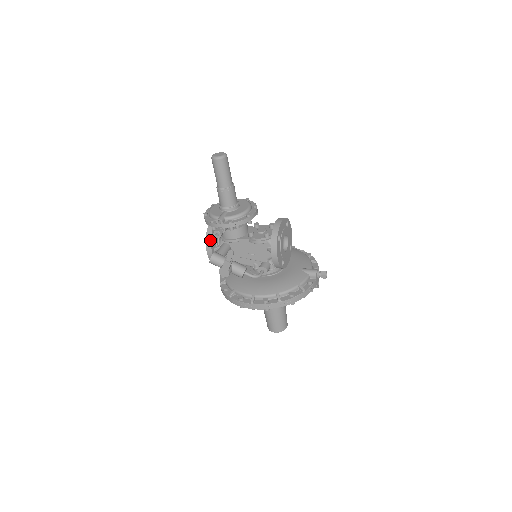
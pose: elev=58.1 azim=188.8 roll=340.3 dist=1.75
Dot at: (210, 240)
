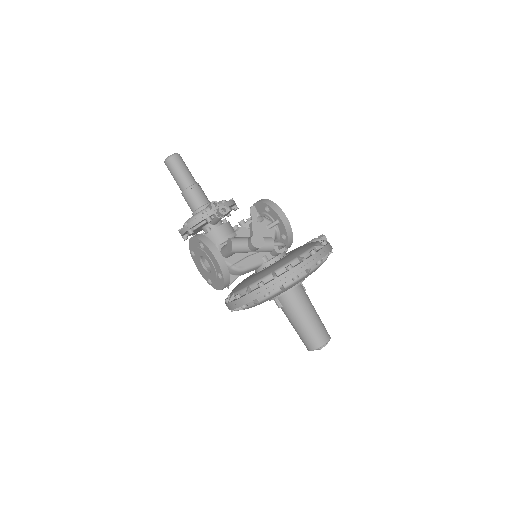
Dot at: (210, 241)
